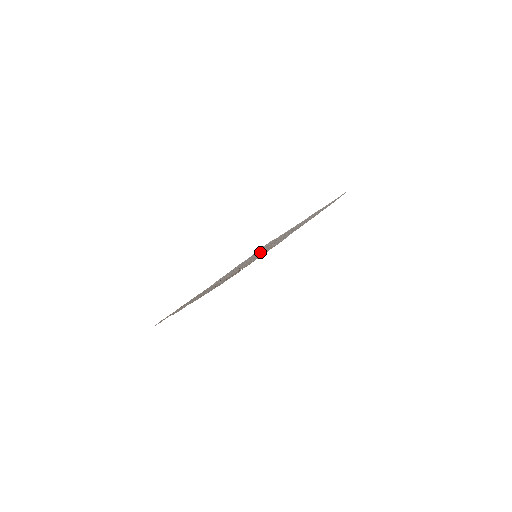
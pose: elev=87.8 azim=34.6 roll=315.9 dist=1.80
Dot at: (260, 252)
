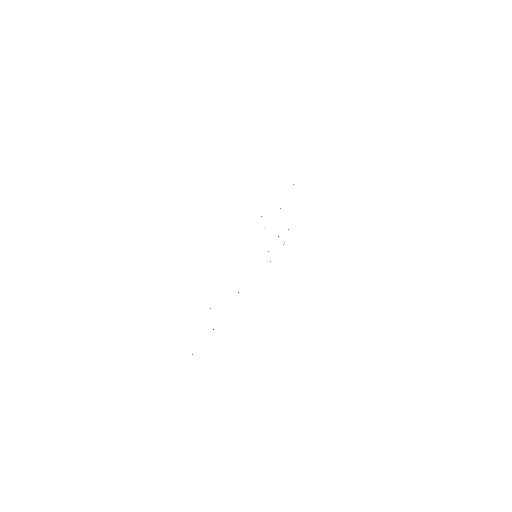
Dot at: occluded
